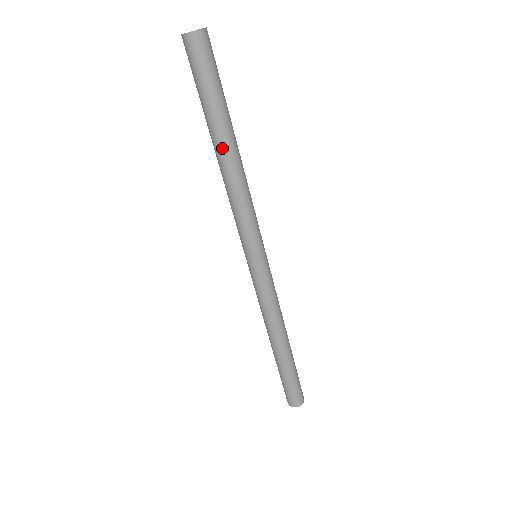
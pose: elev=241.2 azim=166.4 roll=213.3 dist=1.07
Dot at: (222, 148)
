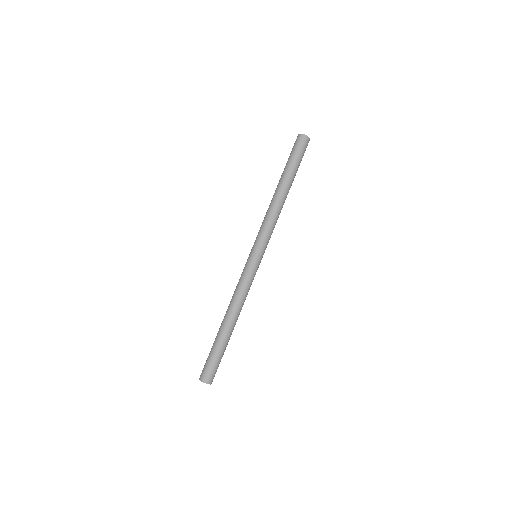
Dot at: (284, 188)
